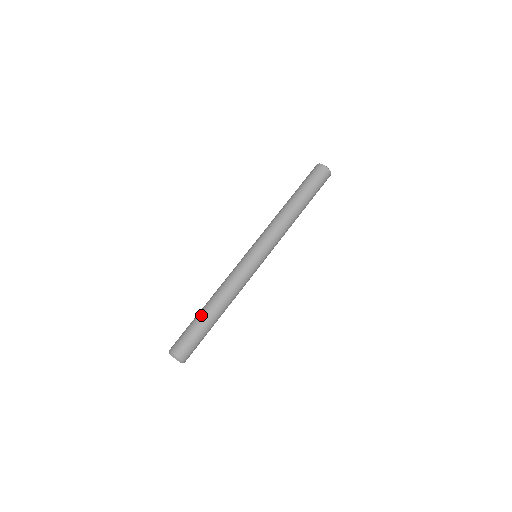
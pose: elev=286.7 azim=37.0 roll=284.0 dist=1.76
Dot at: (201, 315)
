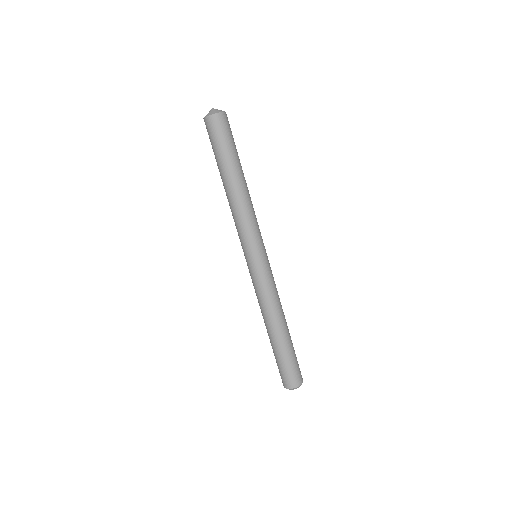
Dot at: (277, 345)
